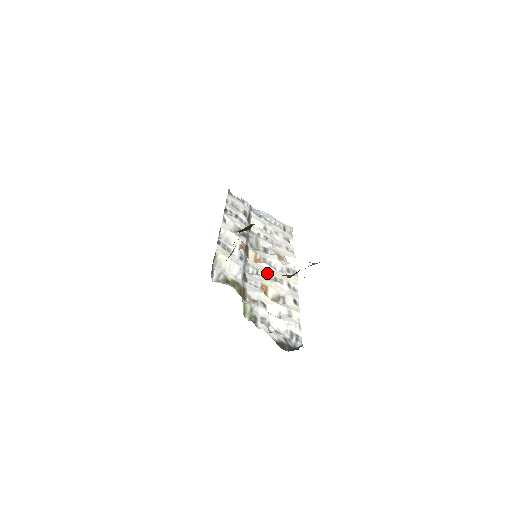
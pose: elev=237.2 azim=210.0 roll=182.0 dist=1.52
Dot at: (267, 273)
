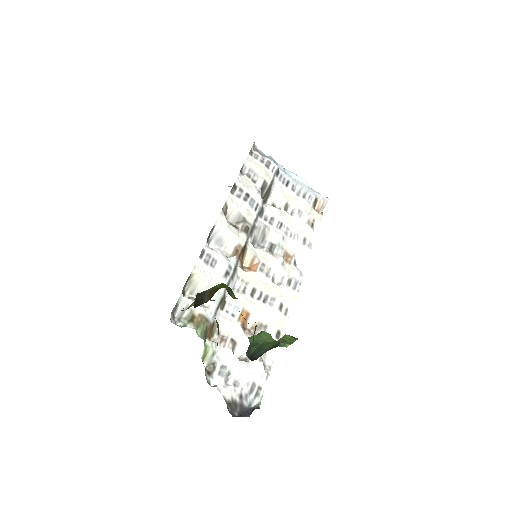
Dot at: (258, 288)
